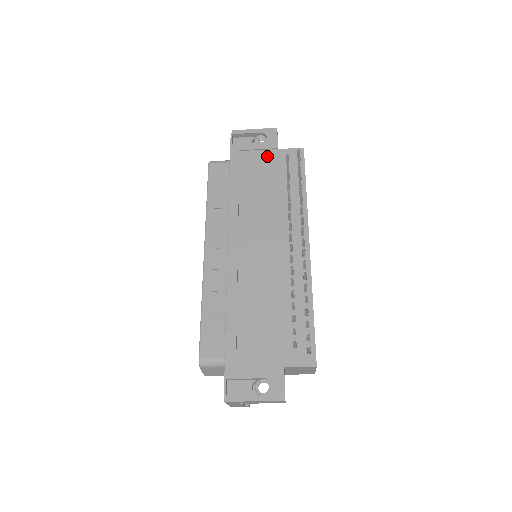
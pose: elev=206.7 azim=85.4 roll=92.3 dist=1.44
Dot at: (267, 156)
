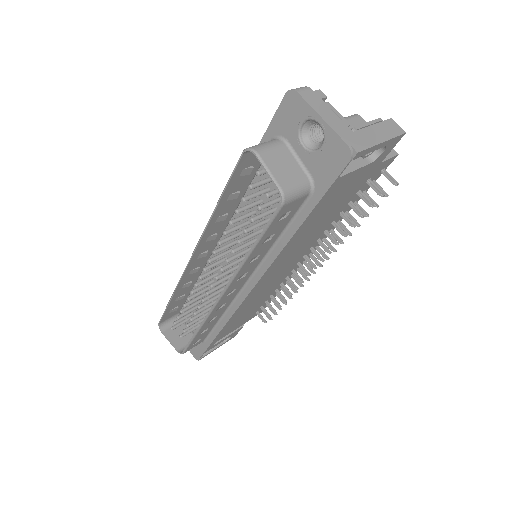
Dot at: (358, 180)
